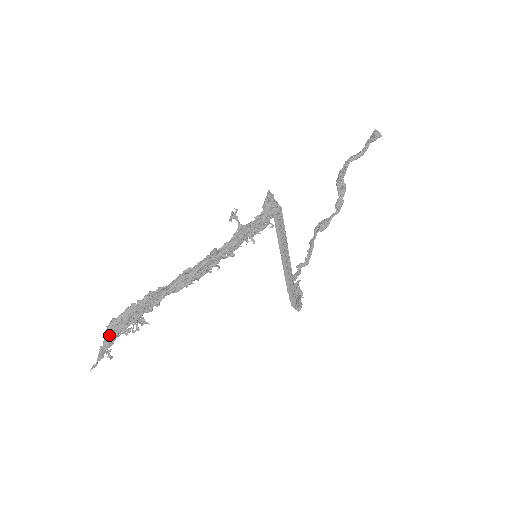
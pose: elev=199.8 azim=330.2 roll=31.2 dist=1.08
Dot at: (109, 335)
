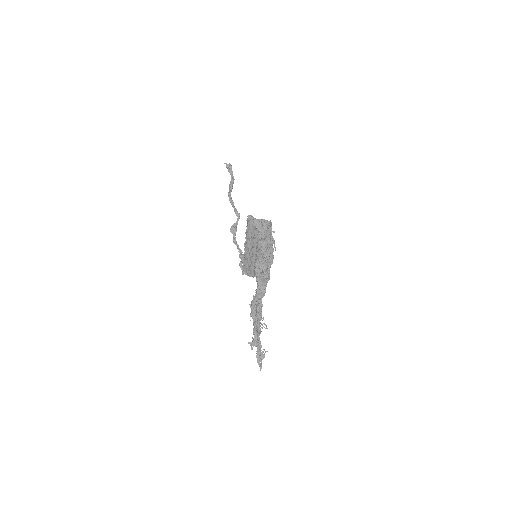
Dot at: (258, 342)
